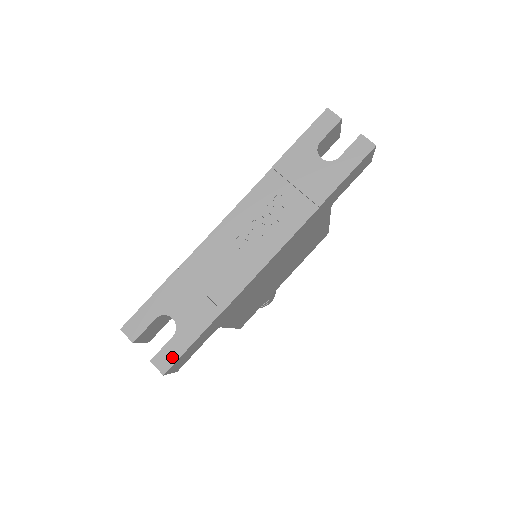
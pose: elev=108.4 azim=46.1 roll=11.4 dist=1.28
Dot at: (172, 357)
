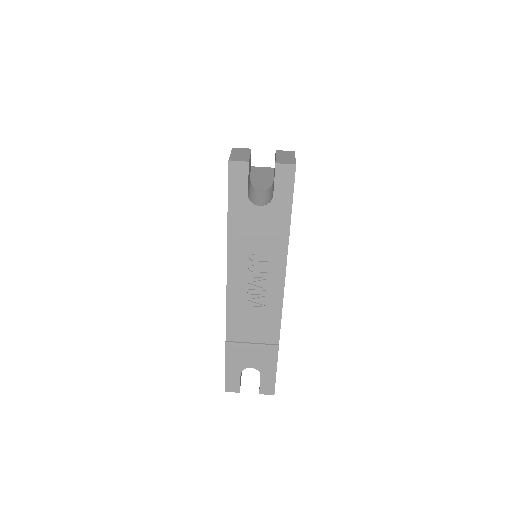
Dot at: (270, 385)
